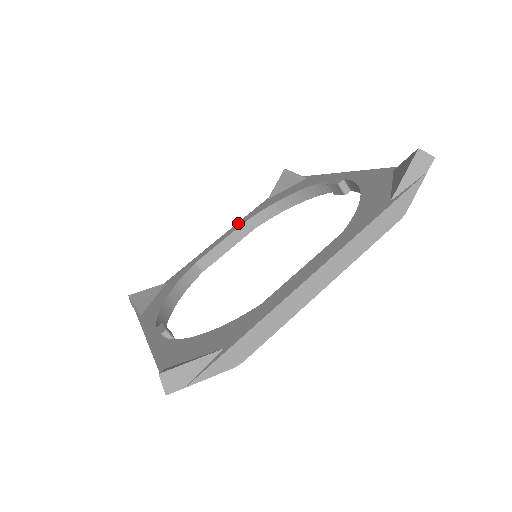
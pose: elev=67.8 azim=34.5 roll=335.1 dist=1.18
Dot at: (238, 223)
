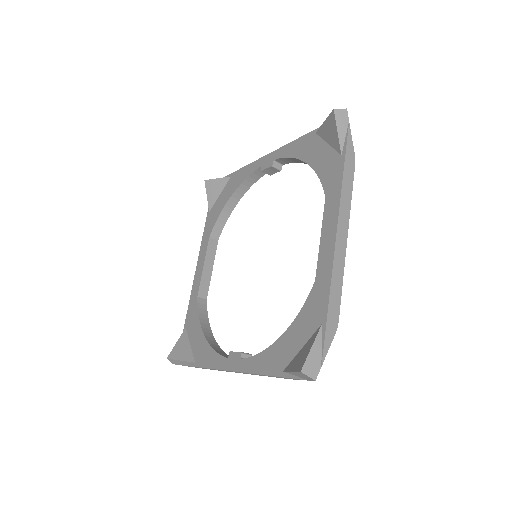
Dot at: (202, 245)
